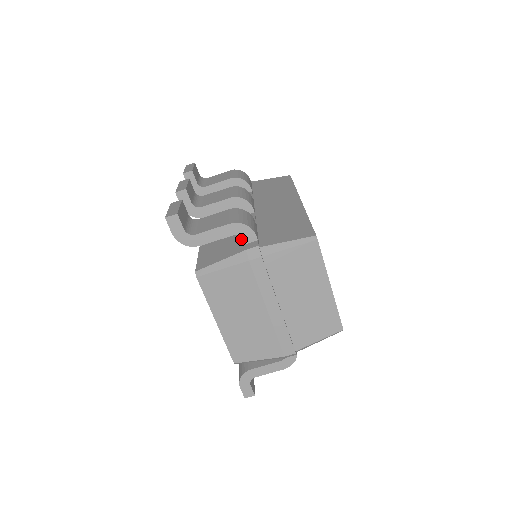
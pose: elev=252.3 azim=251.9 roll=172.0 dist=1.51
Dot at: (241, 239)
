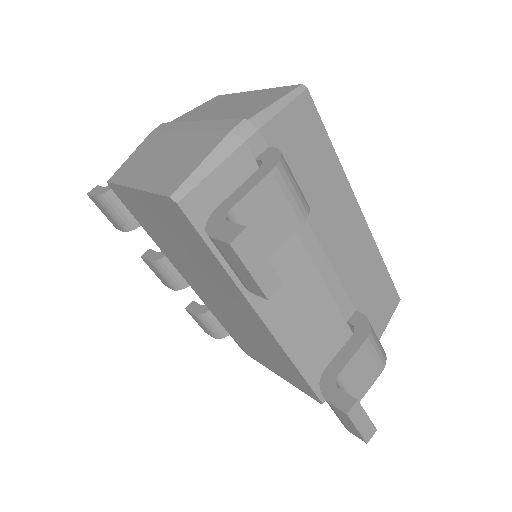
Dot at: occluded
